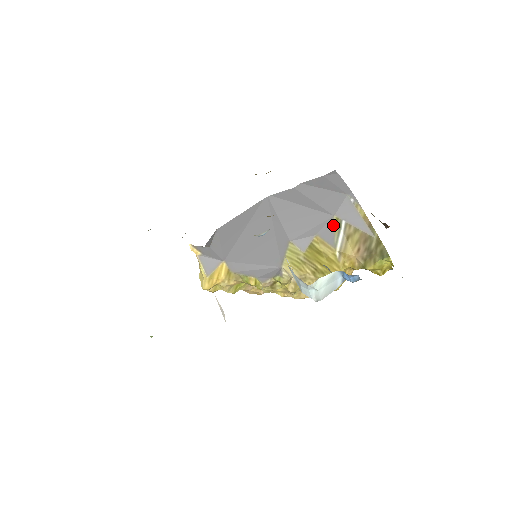
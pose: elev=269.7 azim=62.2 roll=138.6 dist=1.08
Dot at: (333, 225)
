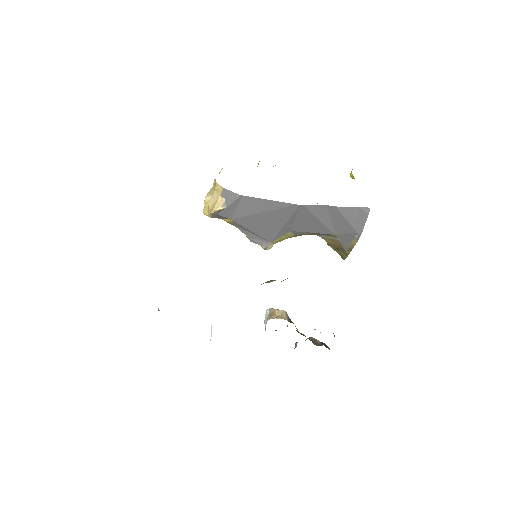
Dot at: (329, 235)
